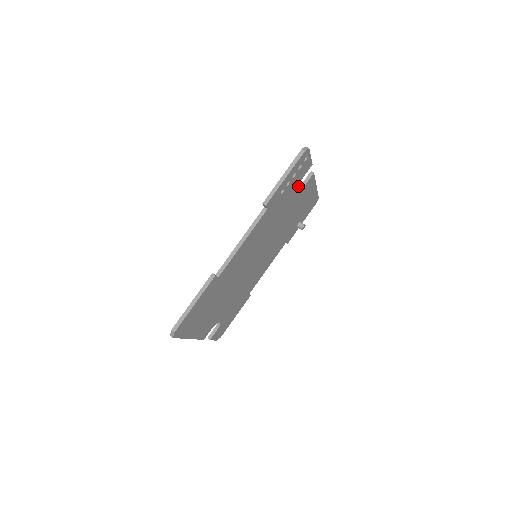
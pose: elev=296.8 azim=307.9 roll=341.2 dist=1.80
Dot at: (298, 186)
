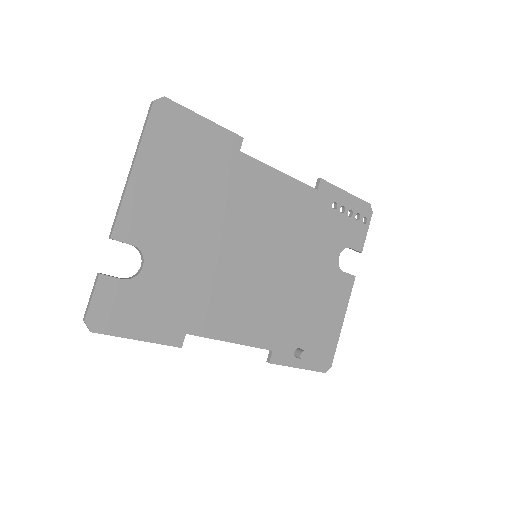
Dot at: (341, 250)
